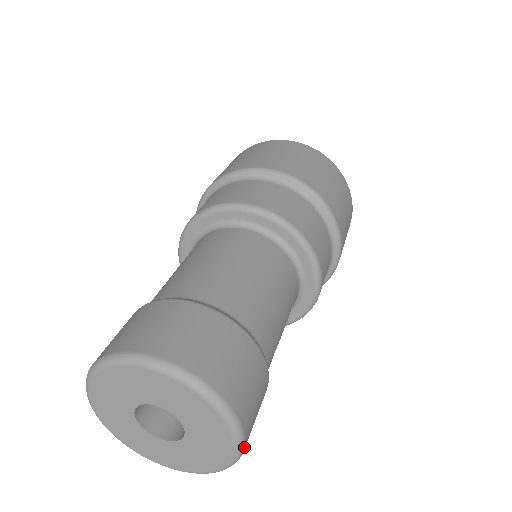
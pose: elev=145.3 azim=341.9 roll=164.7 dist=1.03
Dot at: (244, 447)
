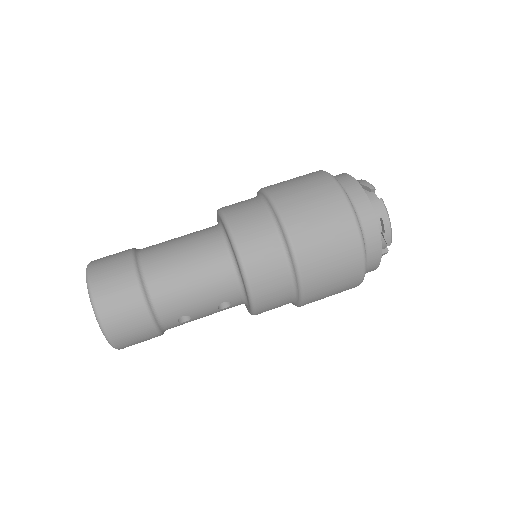
Dot at: (113, 343)
